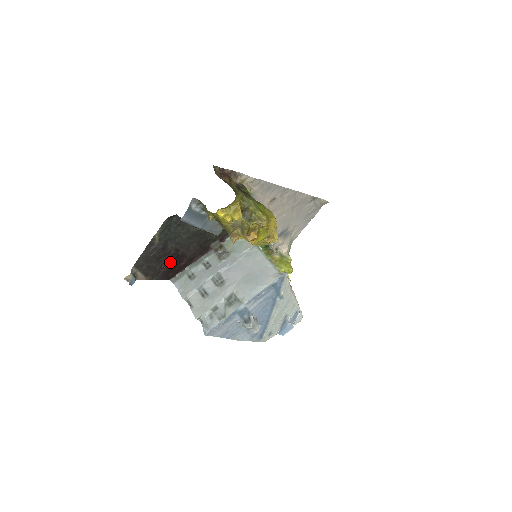
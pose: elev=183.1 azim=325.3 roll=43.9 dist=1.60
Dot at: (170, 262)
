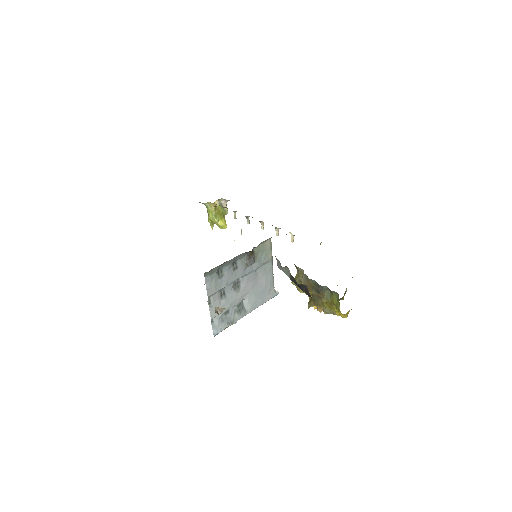
Dot at: occluded
